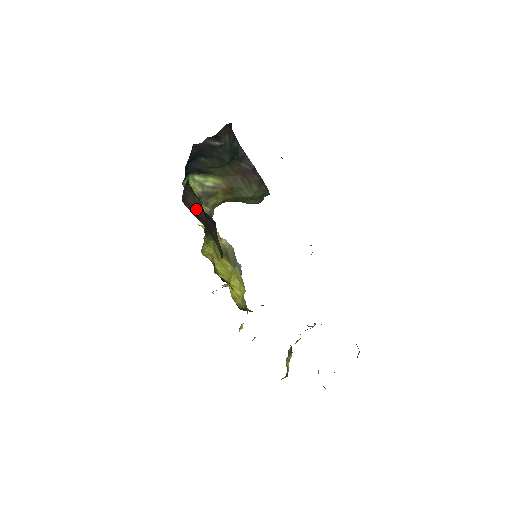
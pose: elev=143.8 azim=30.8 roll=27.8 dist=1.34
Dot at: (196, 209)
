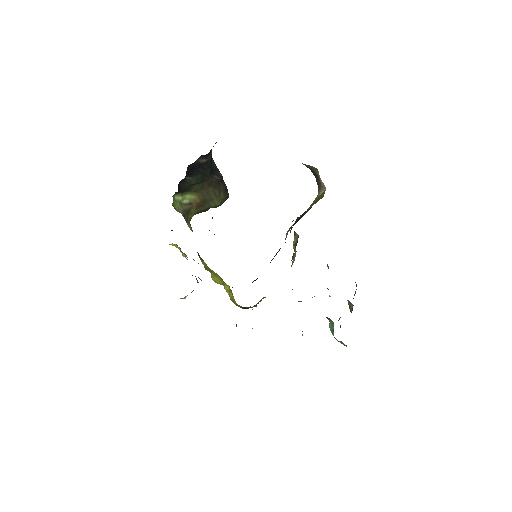
Dot at: occluded
